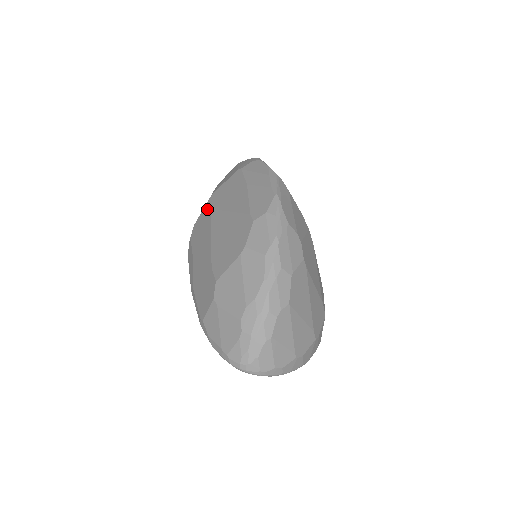
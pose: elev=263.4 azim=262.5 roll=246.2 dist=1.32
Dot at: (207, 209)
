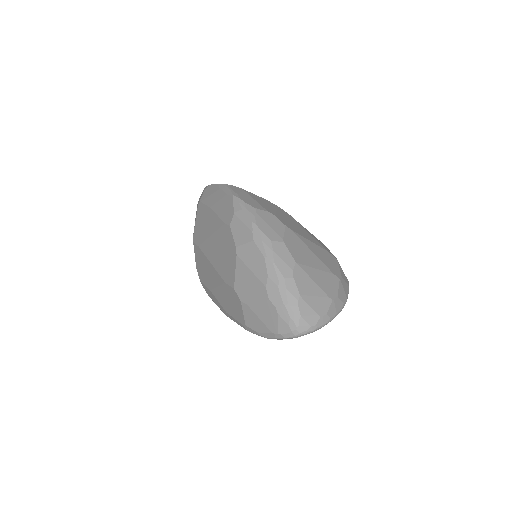
Dot at: (196, 249)
